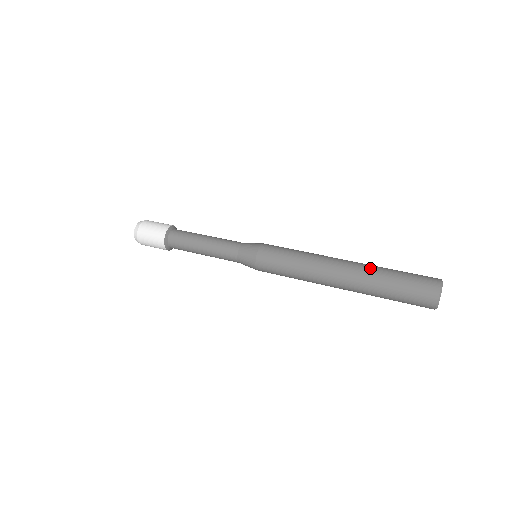
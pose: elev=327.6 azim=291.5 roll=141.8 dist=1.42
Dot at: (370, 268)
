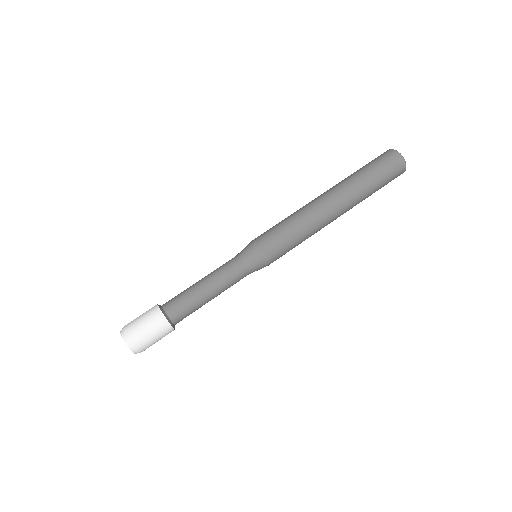
Dot at: (345, 181)
